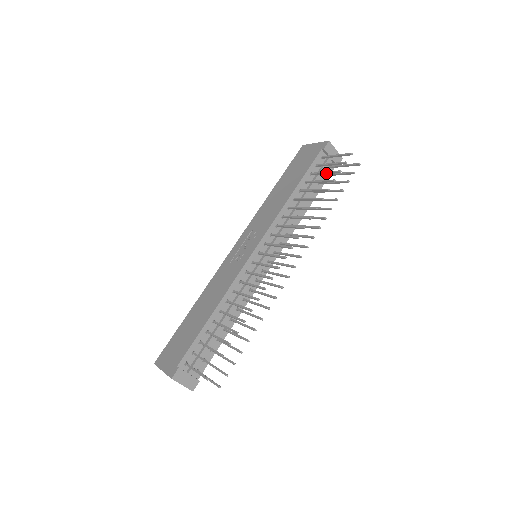
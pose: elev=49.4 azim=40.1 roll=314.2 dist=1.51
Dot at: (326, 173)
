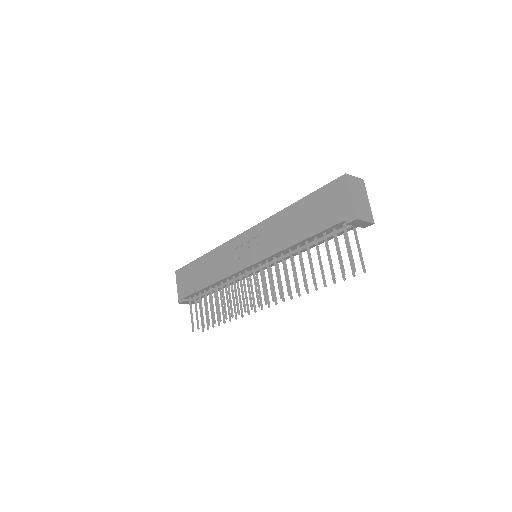
Dot at: (329, 258)
